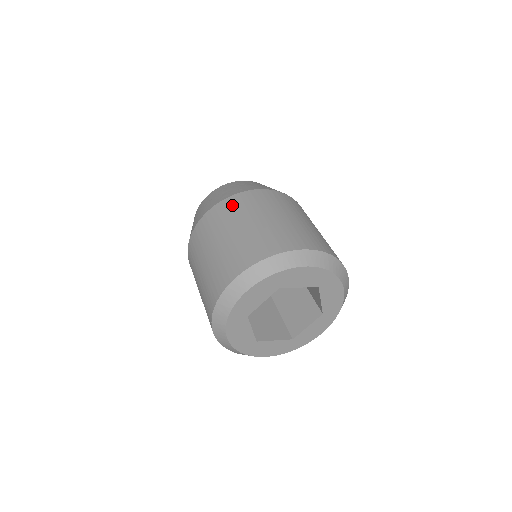
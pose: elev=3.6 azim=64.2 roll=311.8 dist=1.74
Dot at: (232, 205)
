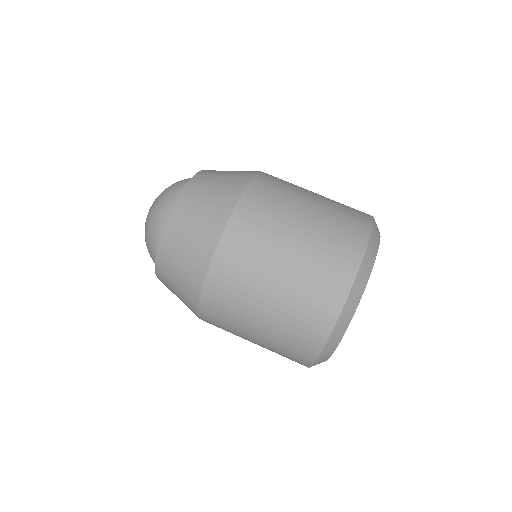
Dot at: (245, 231)
